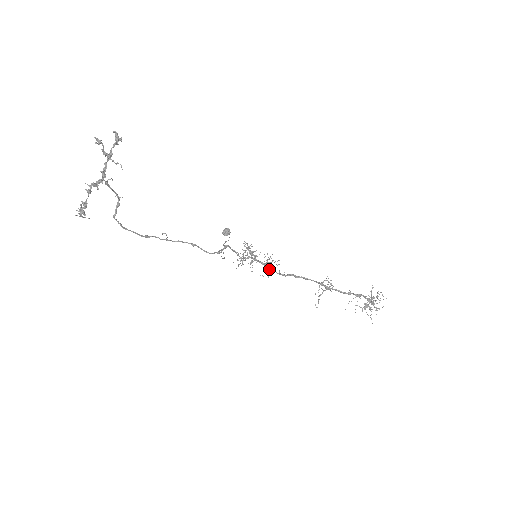
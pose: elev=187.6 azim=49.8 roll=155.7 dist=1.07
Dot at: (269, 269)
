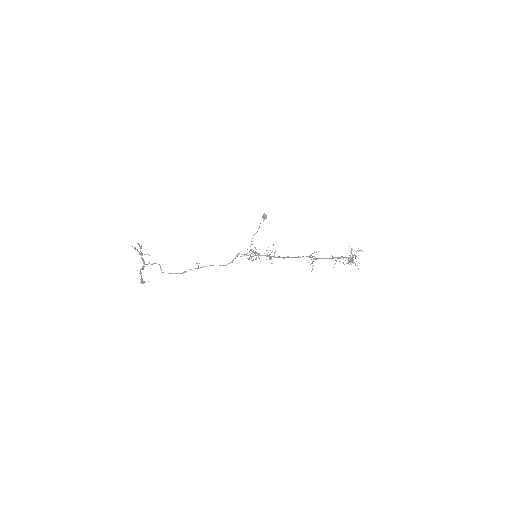
Dot at: (269, 259)
